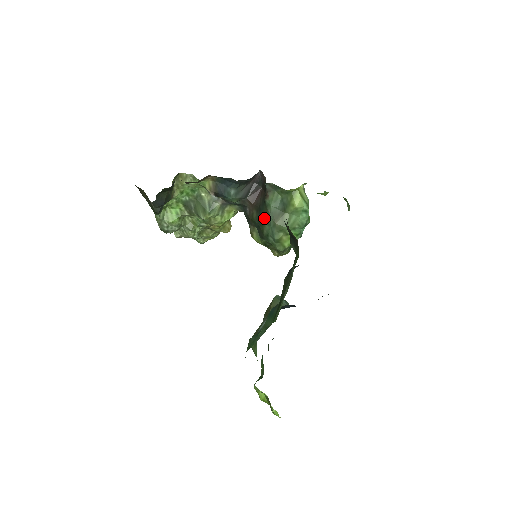
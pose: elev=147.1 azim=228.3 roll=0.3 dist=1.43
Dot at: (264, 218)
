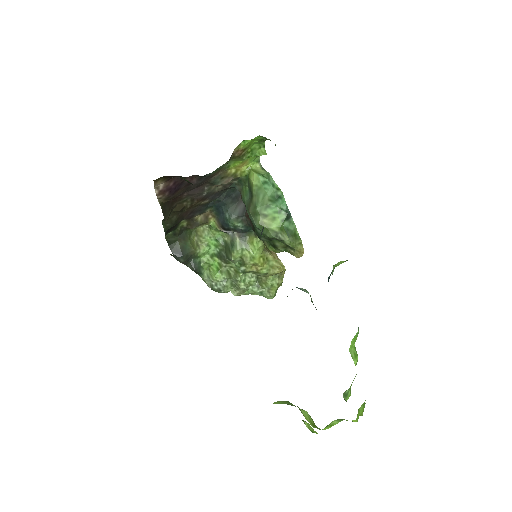
Dot at: occluded
